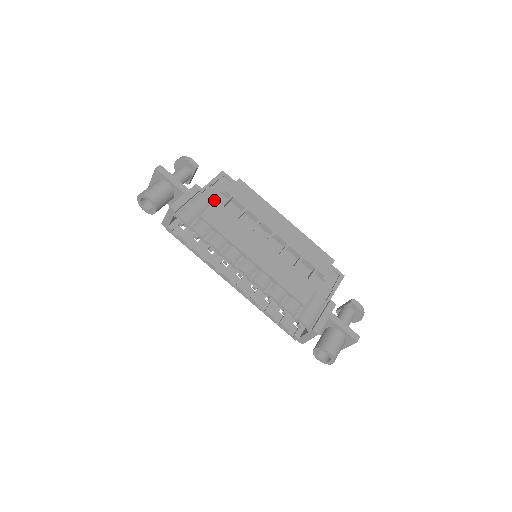
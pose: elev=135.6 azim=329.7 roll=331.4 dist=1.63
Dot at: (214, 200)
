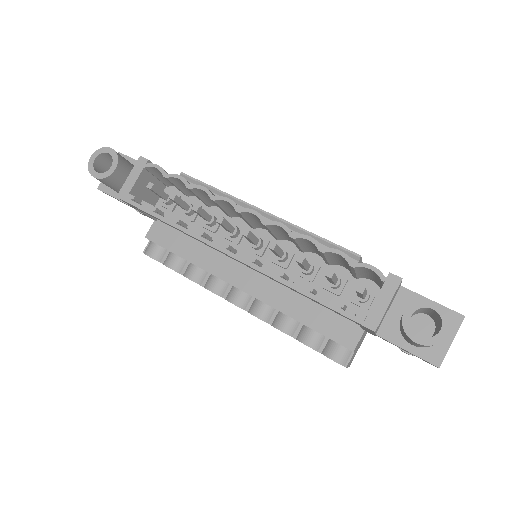
Dot at: occluded
